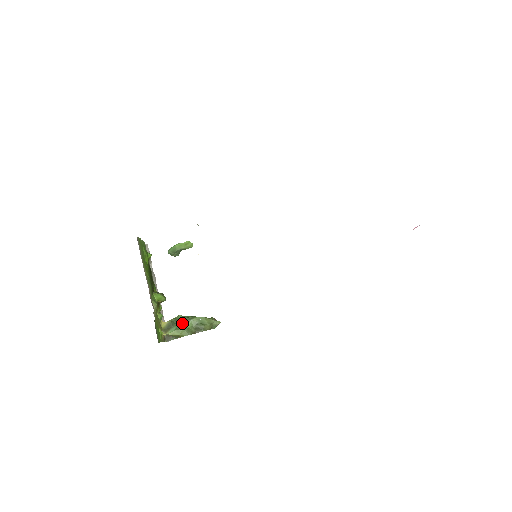
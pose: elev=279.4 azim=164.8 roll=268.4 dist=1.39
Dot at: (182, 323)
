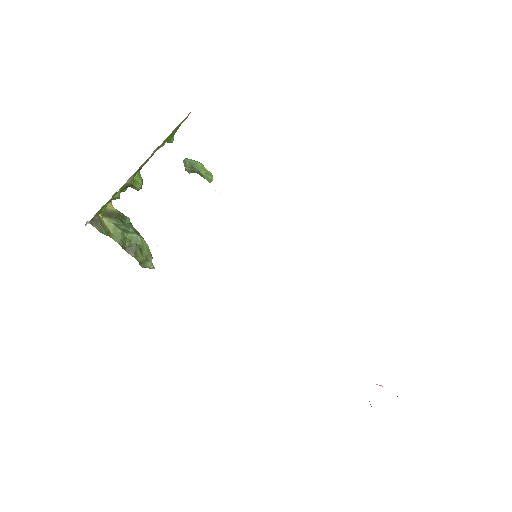
Dot at: (127, 227)
